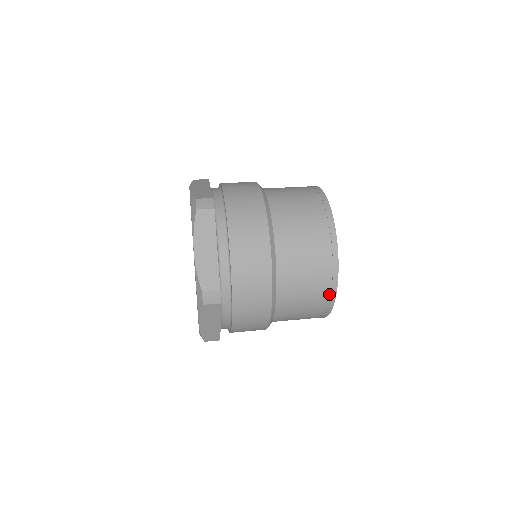
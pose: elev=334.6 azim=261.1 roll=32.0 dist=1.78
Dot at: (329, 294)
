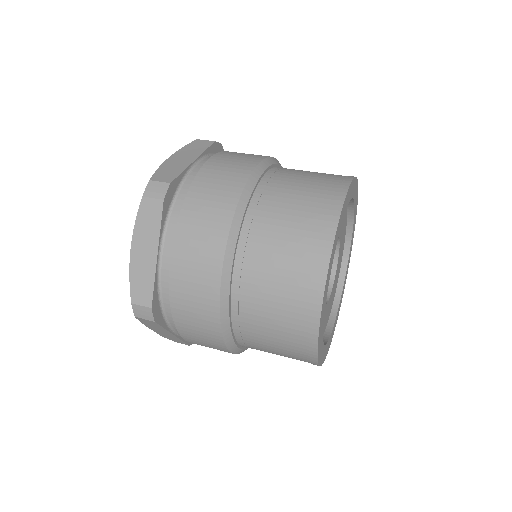
Dot at: (320, 249)
